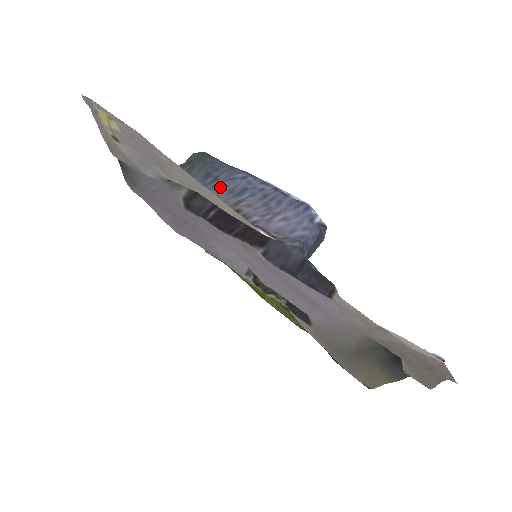
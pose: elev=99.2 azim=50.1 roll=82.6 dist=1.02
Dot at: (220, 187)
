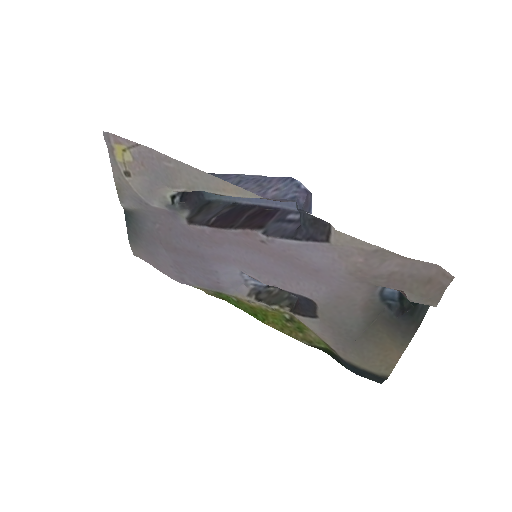
Dot at: occluded
